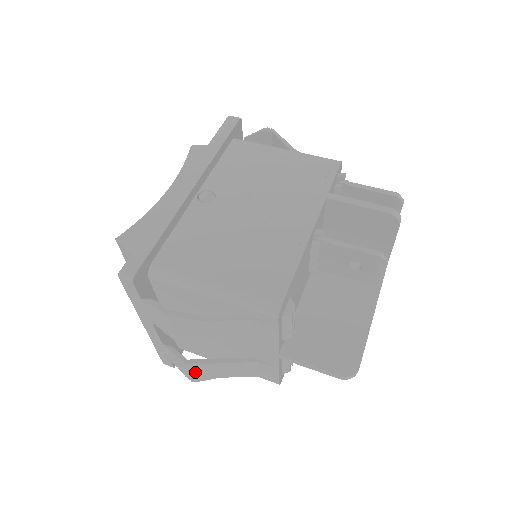
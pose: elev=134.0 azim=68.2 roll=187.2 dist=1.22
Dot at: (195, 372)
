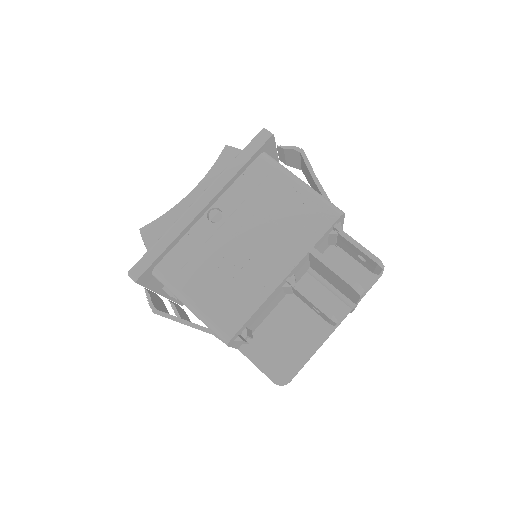
Dot at: occluded
